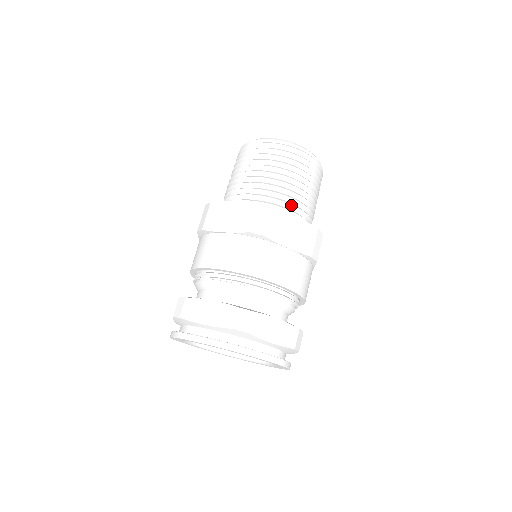
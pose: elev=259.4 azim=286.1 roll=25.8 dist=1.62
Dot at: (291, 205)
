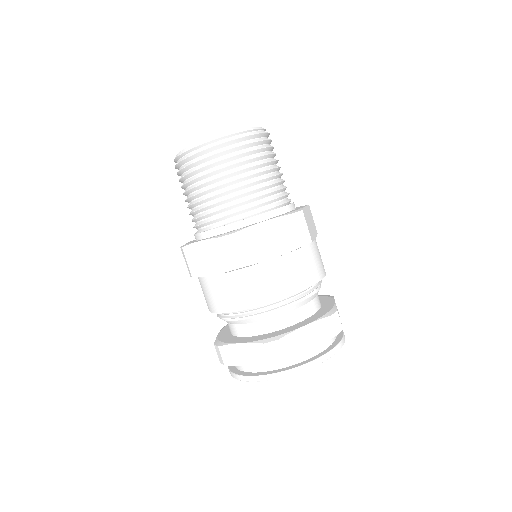
Dot at: (253, 207)
